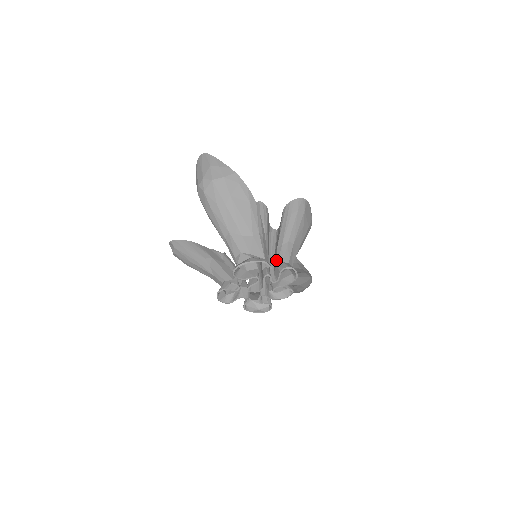
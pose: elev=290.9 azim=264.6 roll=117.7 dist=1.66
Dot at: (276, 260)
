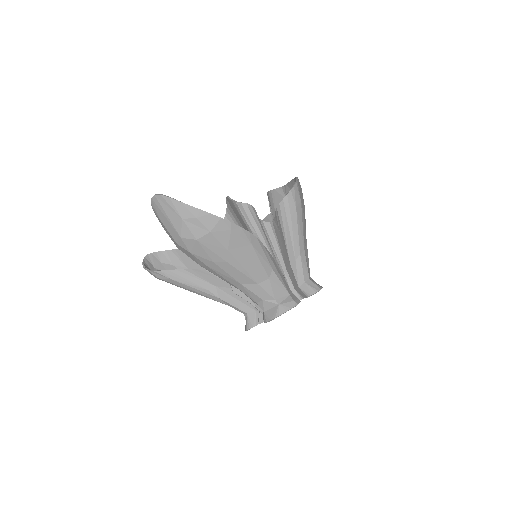
Dot at: (296, 281)
